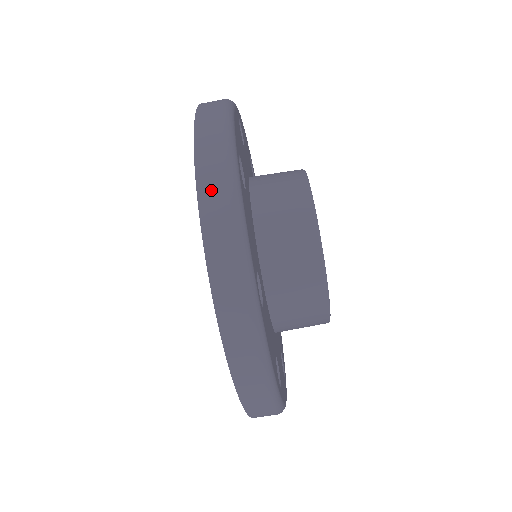
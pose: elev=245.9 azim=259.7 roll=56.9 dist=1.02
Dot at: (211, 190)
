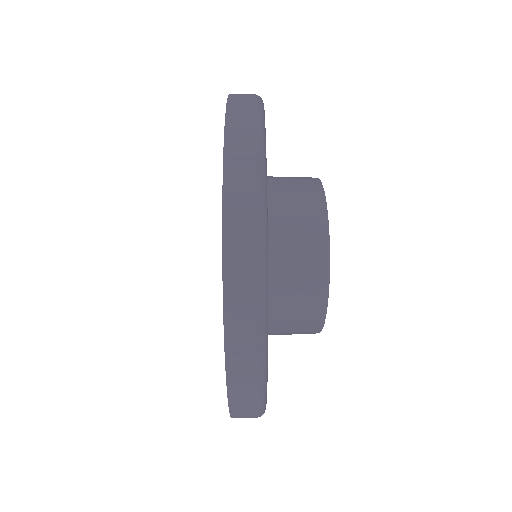
Dot at: occluded
